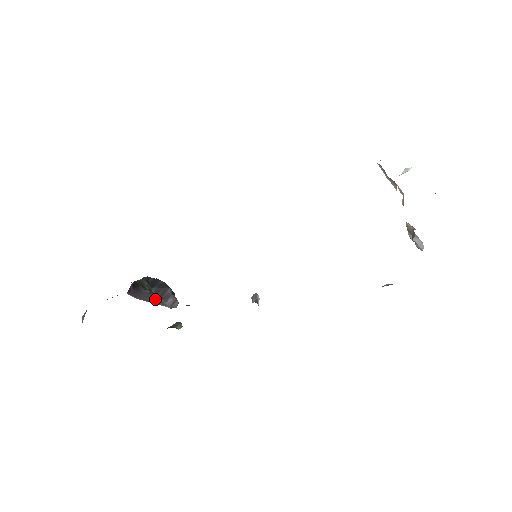
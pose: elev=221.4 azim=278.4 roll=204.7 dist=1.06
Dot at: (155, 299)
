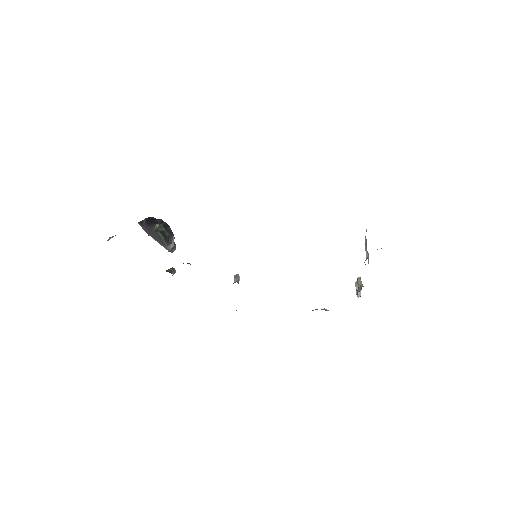
Dot at: (160, 240)
